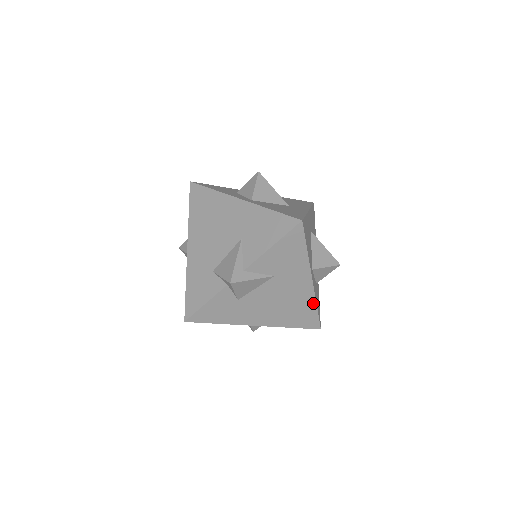
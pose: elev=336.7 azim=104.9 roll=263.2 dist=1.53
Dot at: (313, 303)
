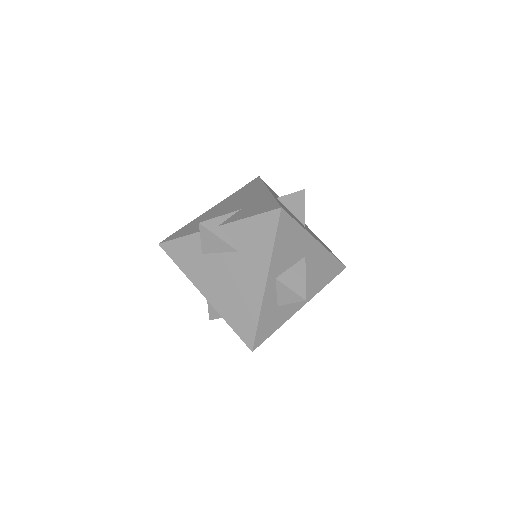
Dot at: (257, 312)
